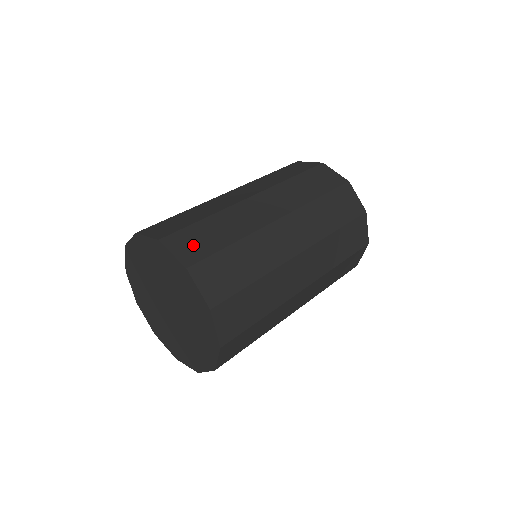
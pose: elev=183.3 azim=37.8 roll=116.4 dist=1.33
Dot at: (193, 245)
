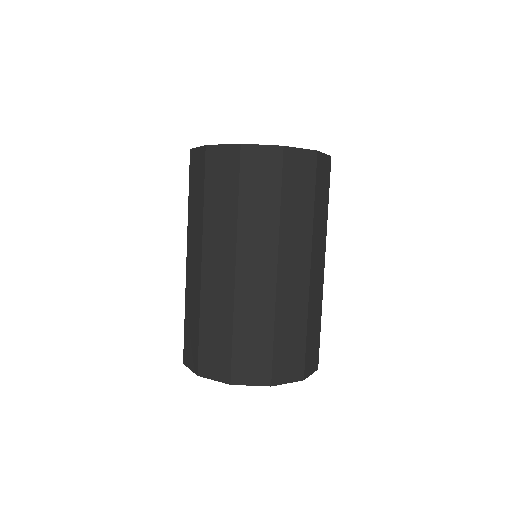
Dot at: (291, 362)
